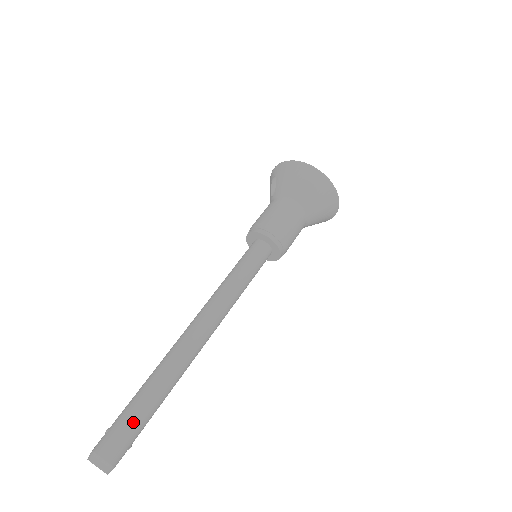
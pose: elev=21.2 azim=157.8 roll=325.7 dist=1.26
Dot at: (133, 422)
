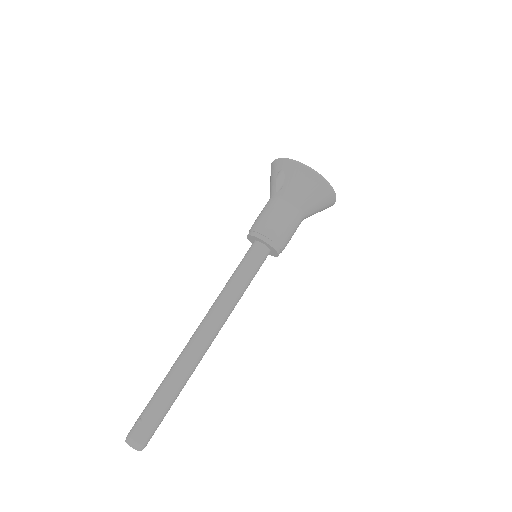
Dot at: (161, 416)
